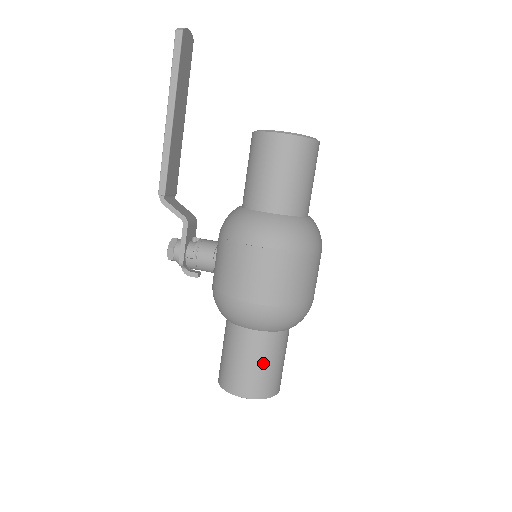
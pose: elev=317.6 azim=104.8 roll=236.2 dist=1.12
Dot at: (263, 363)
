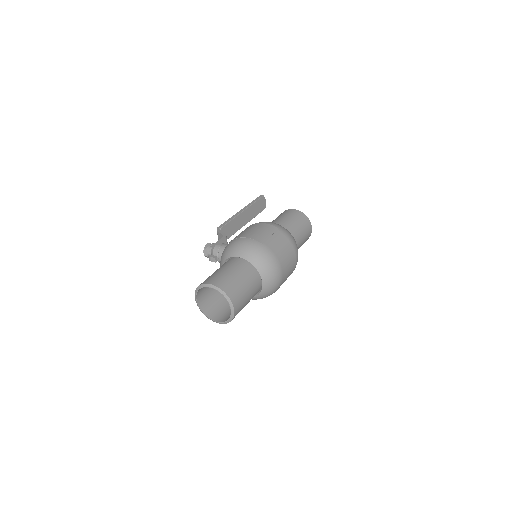
Dot at: (235, 274)
